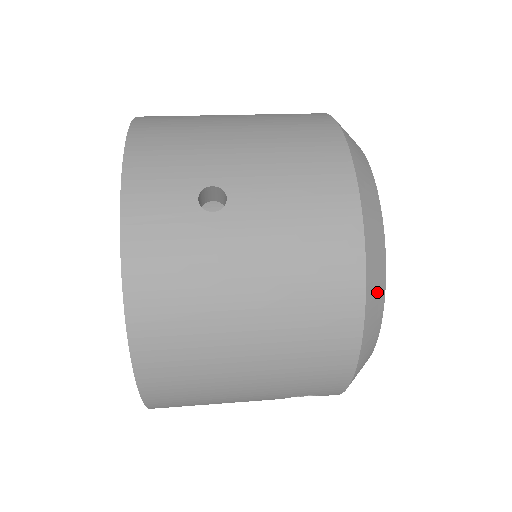
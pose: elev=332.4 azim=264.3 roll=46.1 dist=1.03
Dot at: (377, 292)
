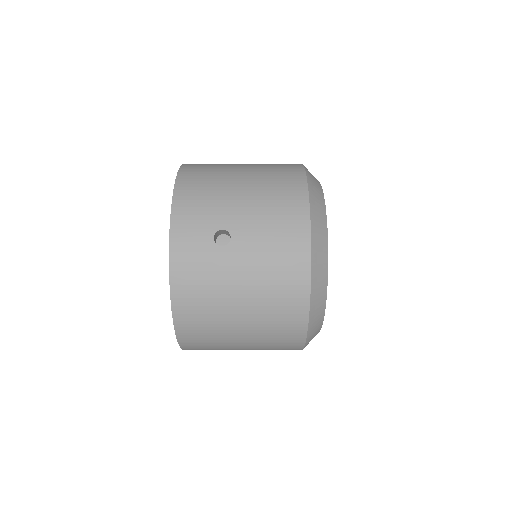
Dot at: (320, 295)
